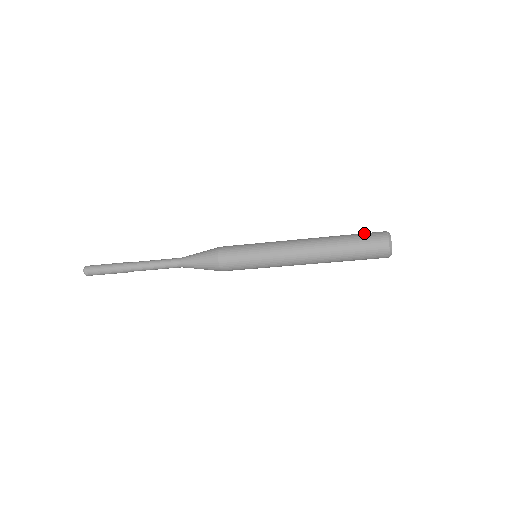
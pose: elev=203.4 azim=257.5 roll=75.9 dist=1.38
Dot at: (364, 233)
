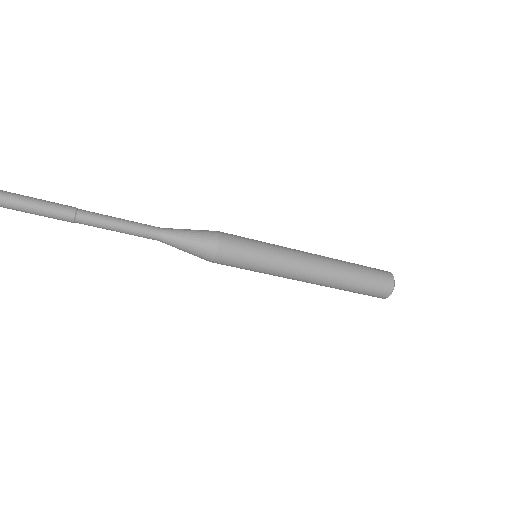
Dot at: occluded
